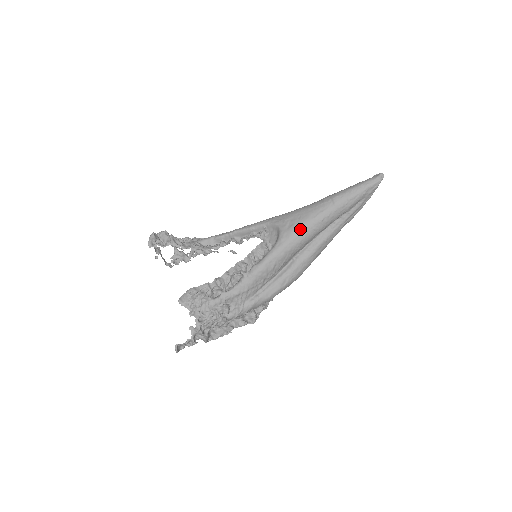
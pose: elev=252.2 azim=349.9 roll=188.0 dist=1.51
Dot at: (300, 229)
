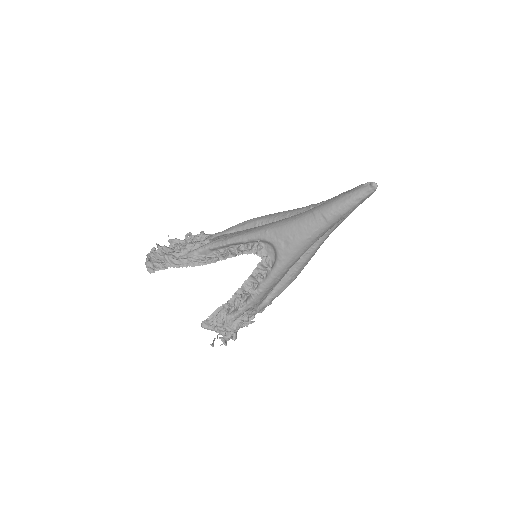
Dot at: (297, 249)
